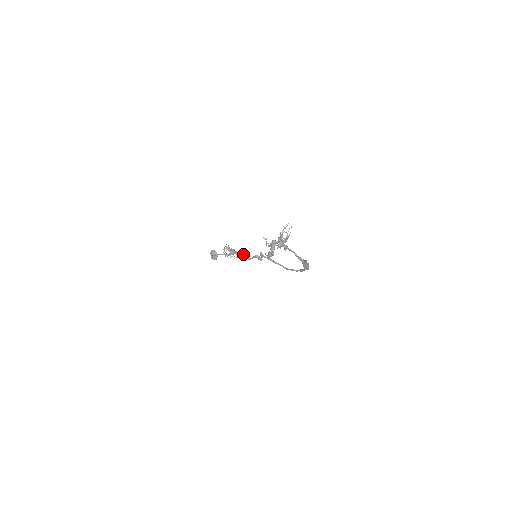
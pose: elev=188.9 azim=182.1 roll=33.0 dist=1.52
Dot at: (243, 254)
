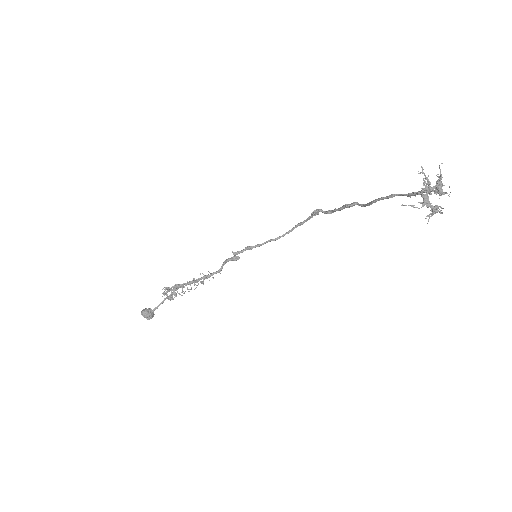
Dot at: (204, 275)
